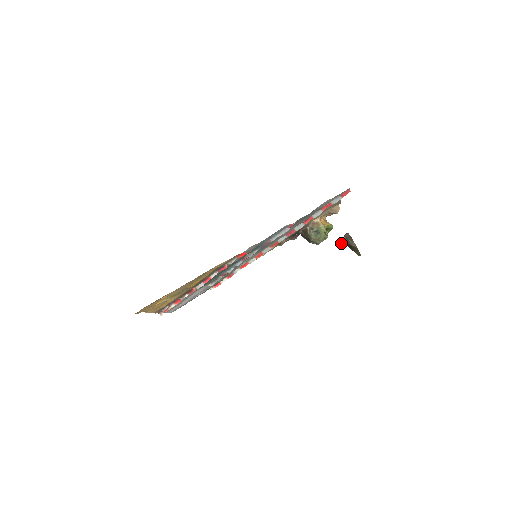
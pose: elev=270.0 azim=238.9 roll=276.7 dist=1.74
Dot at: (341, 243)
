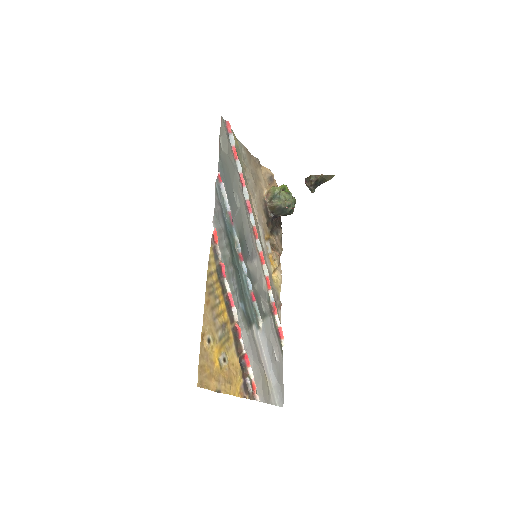
Dot at: (311, 190)
